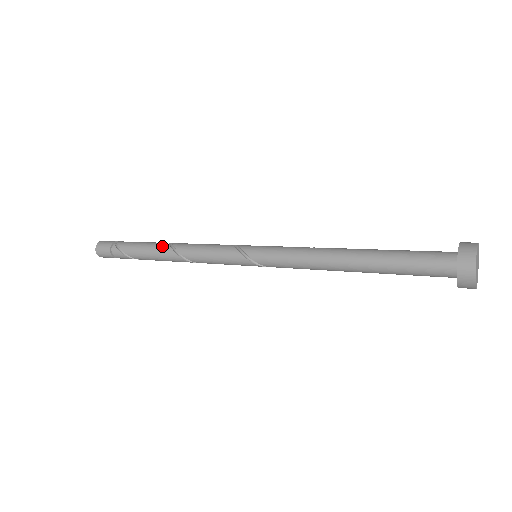
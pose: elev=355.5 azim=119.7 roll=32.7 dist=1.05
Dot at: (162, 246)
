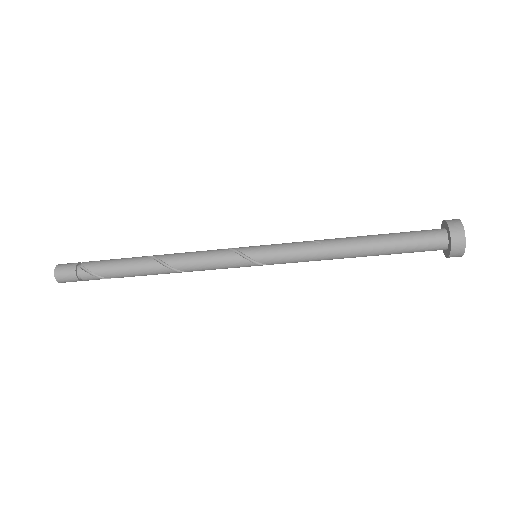
Dot at: (145, 262)
